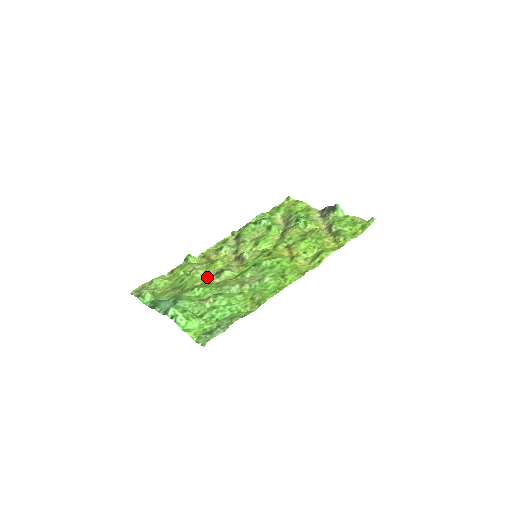
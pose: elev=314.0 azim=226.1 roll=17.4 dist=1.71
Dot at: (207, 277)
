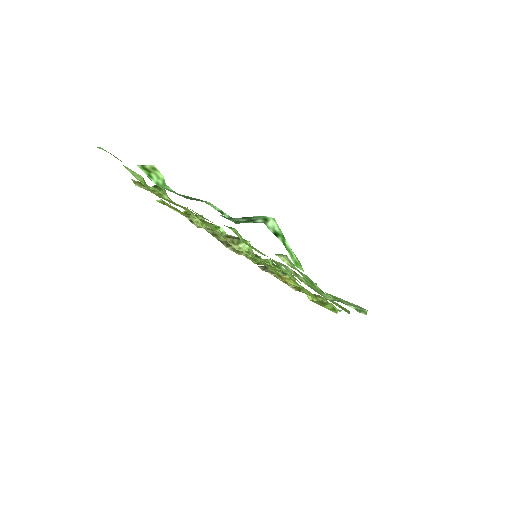
Dot at: occluded
